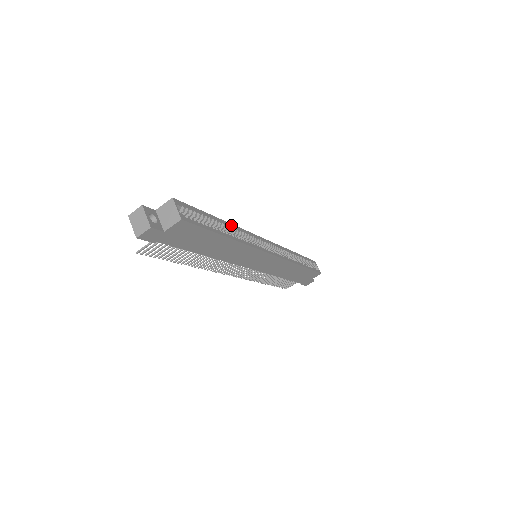
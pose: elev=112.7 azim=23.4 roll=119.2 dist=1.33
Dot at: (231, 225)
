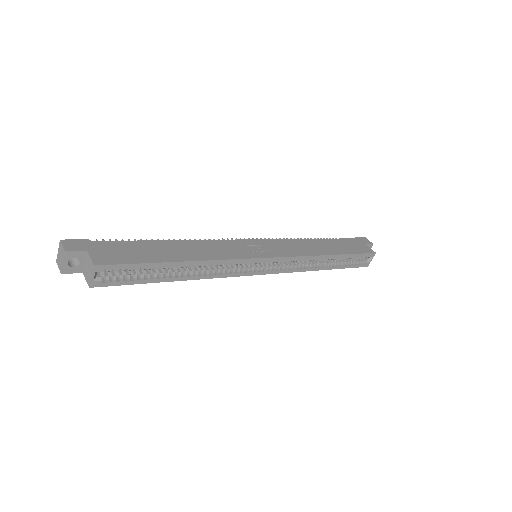
Dot at: (201, 262)
